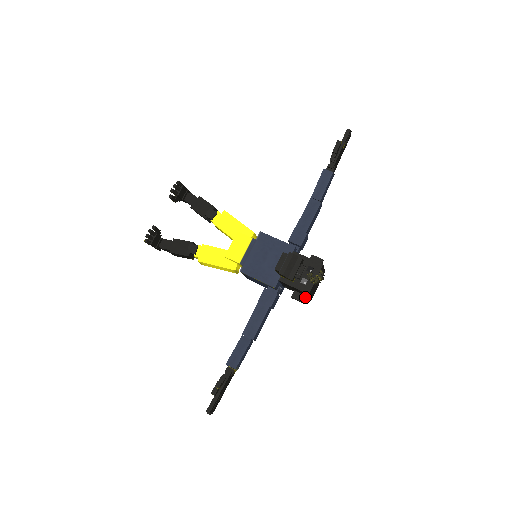
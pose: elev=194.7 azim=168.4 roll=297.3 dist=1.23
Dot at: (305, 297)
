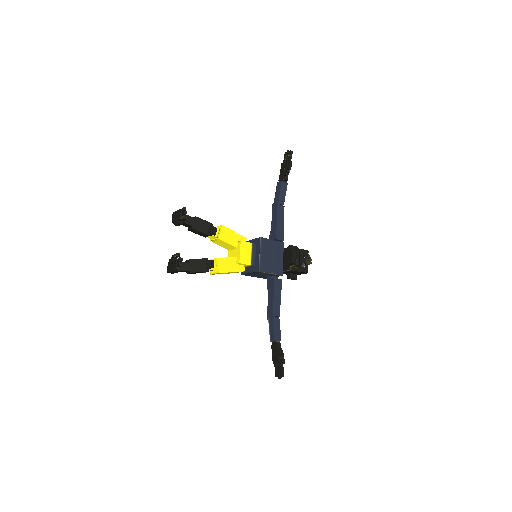
Dot at: (296, 275)
